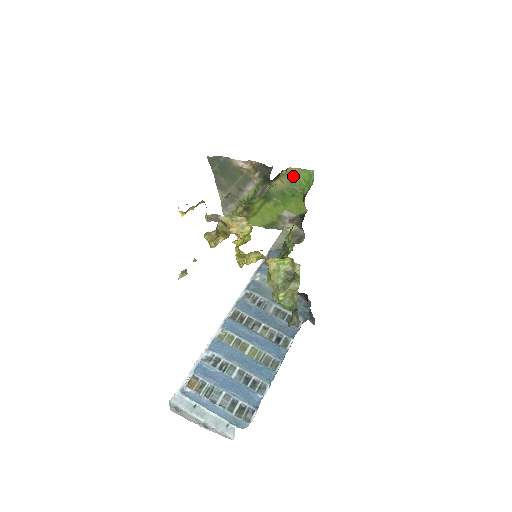
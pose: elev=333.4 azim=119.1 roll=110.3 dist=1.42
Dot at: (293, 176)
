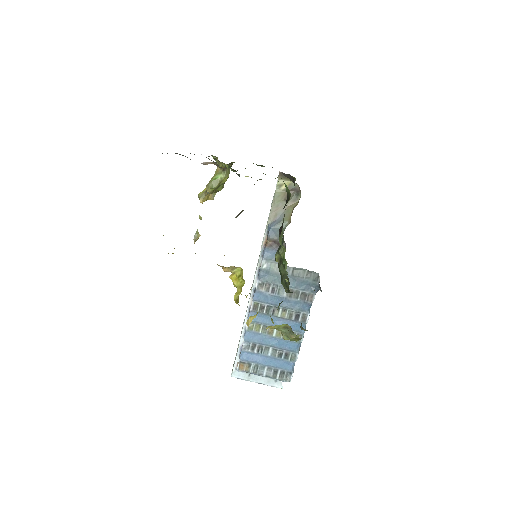
Dot at: occluded
